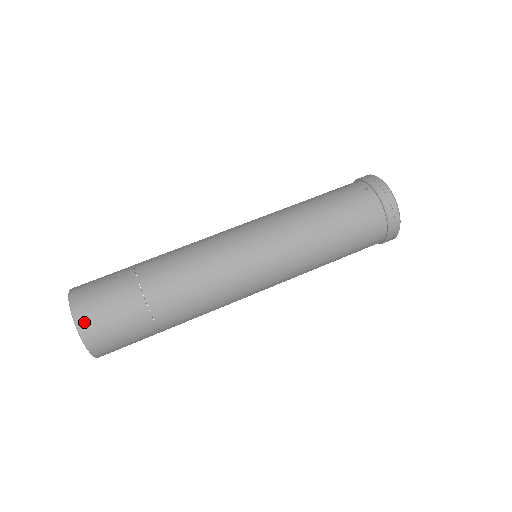
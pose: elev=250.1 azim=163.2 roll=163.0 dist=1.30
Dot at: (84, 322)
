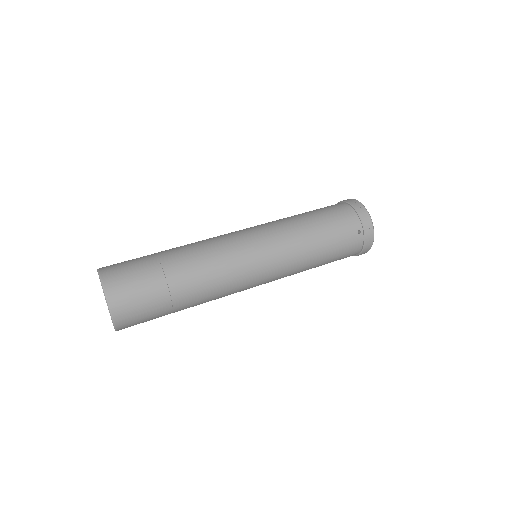
Dot at: (121, 323)
